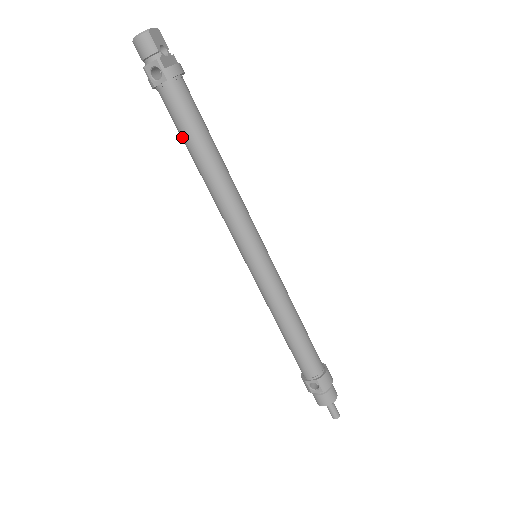
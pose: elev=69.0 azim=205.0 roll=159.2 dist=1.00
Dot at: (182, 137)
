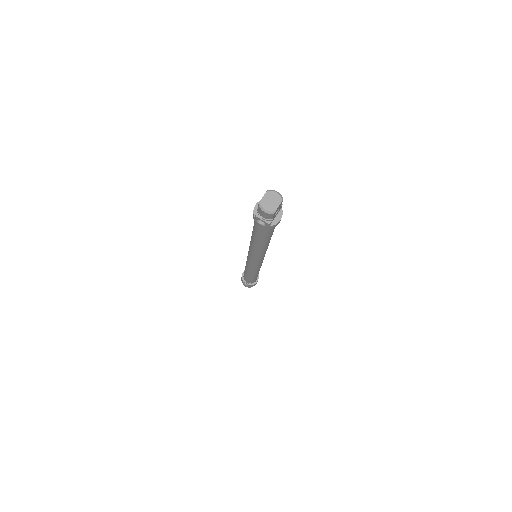
Dot at: (254, 231)
